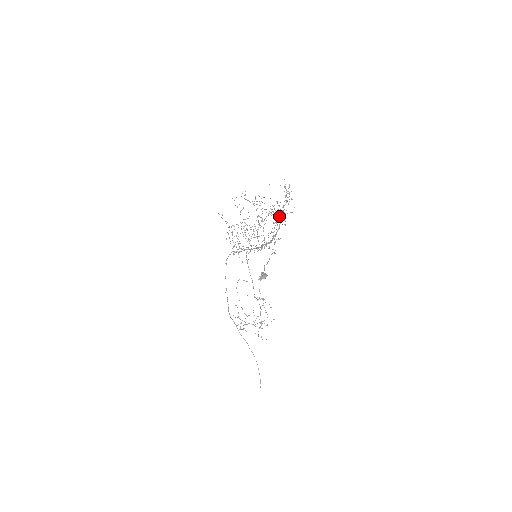
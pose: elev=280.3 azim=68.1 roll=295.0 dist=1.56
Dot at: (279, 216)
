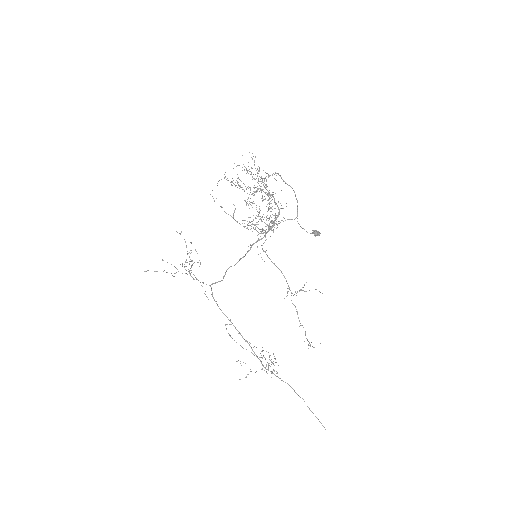
Dot at: occluded
